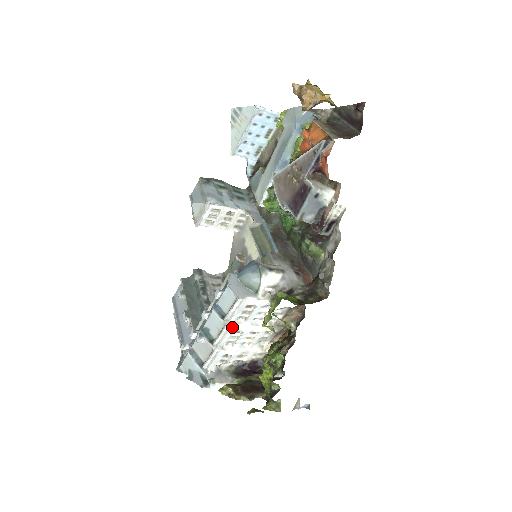
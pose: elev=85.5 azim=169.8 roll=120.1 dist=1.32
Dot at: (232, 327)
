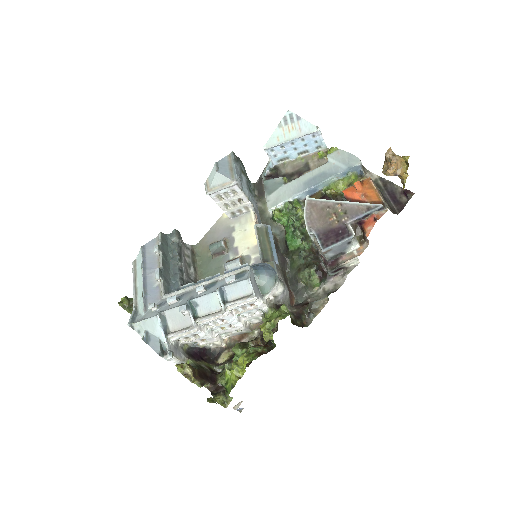
Dot at: (227, 315)
